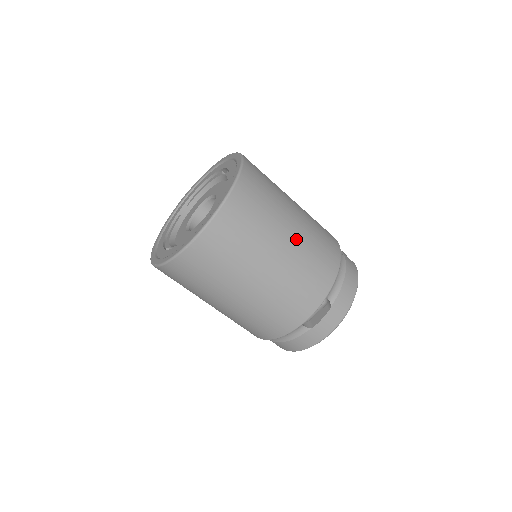
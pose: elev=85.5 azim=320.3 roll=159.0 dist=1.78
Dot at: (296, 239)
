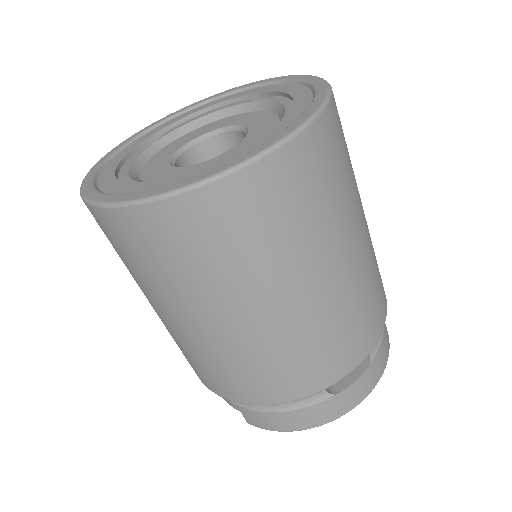
Dot at: (366, 236)
